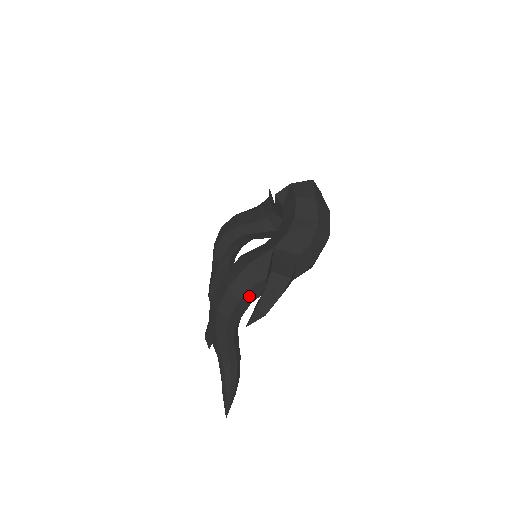
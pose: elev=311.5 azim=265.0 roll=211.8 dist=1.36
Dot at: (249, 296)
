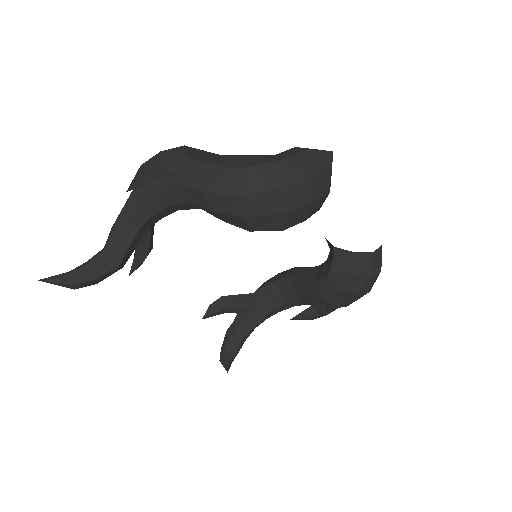
Dot at: occluded
